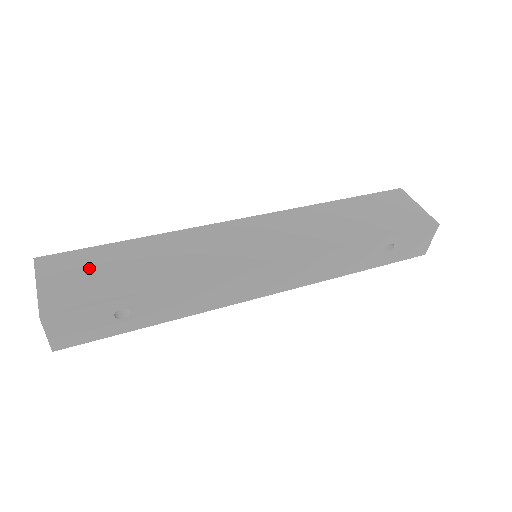
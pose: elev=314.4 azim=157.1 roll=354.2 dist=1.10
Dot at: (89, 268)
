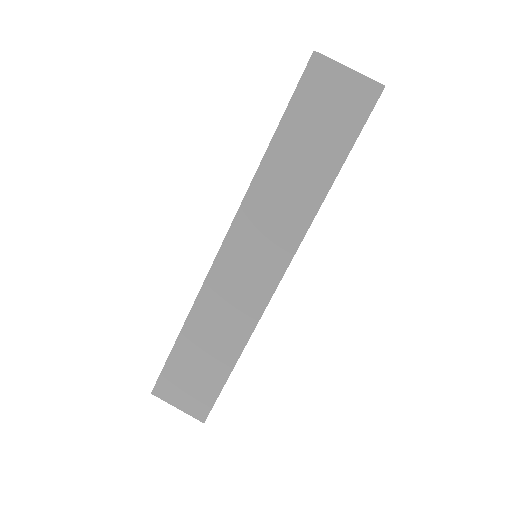
Dot at: (185, 377)
